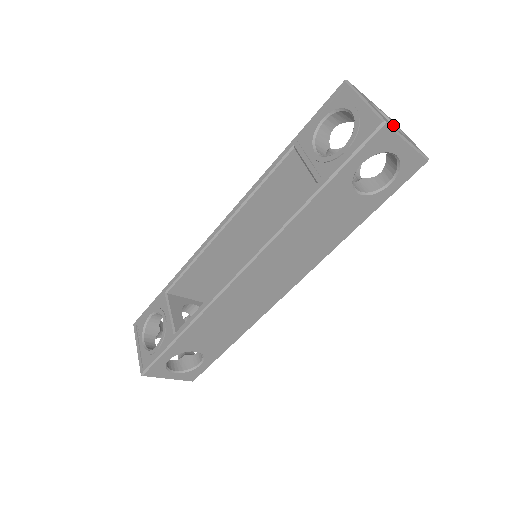
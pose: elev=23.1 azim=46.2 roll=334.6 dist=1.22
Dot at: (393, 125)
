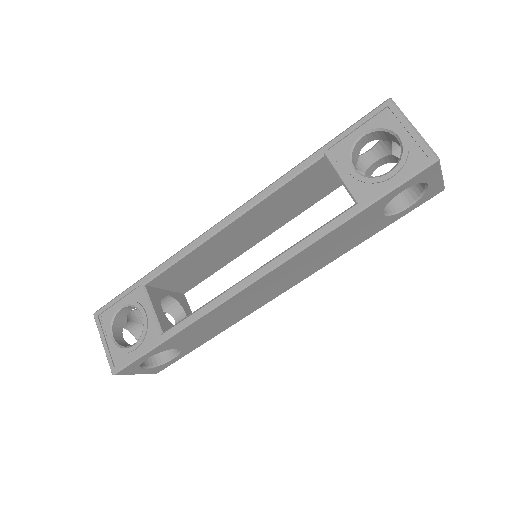
Dot at: occluded
